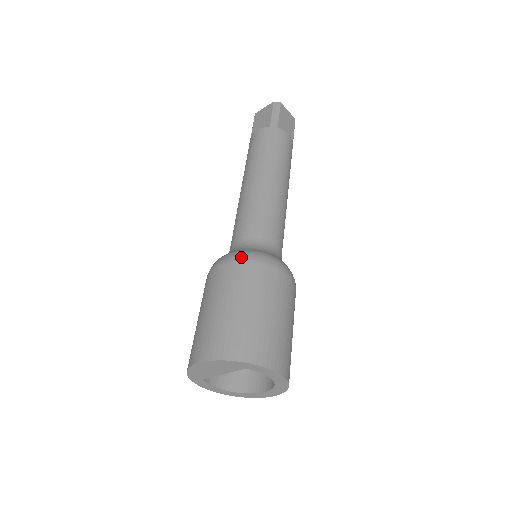
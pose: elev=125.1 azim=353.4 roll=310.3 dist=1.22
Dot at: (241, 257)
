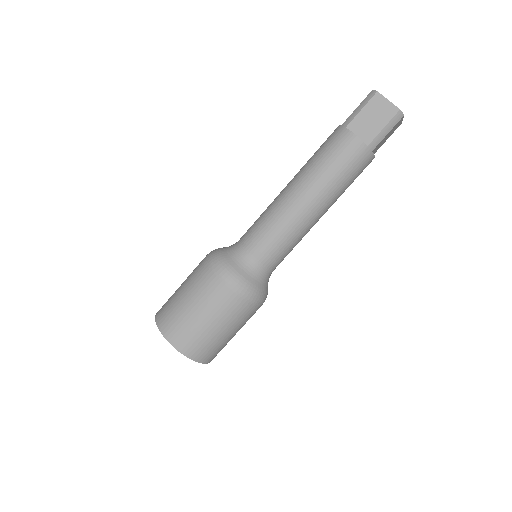
Dot at: (242, 291)
